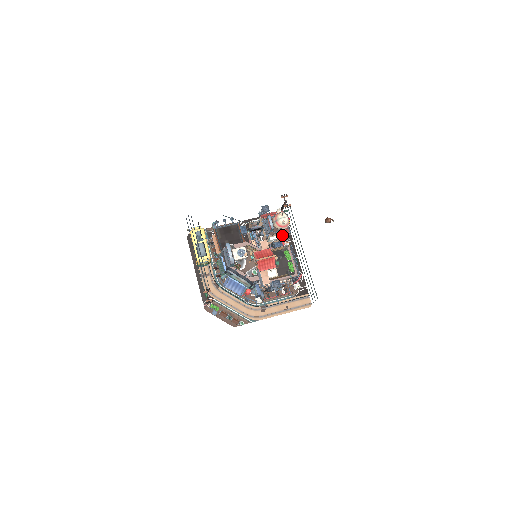
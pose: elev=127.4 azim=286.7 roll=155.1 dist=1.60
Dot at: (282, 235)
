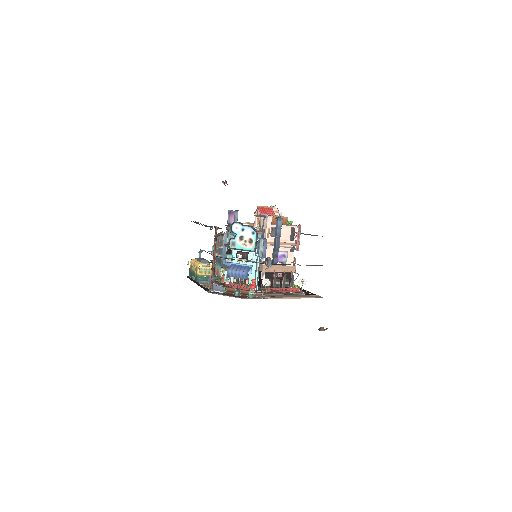
Dot at: occluded
